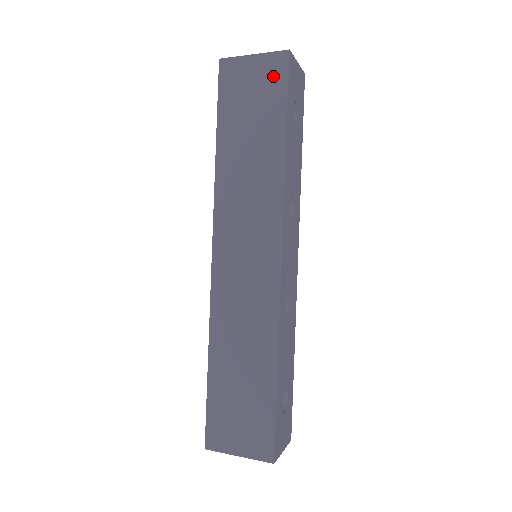
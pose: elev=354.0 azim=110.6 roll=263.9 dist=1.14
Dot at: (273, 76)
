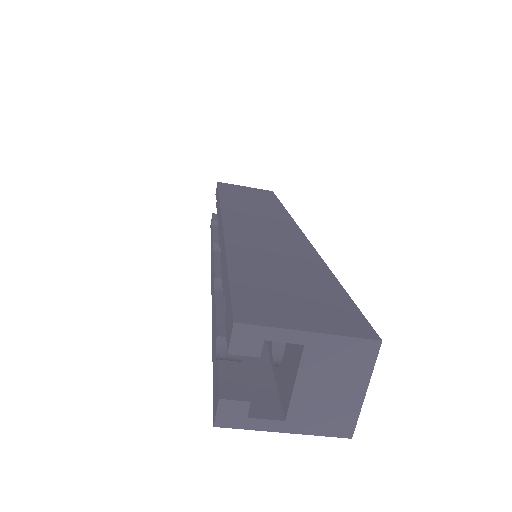
Dot at: (263, 192)
